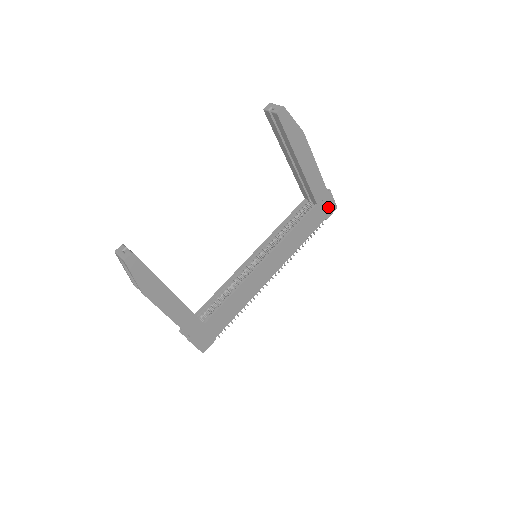
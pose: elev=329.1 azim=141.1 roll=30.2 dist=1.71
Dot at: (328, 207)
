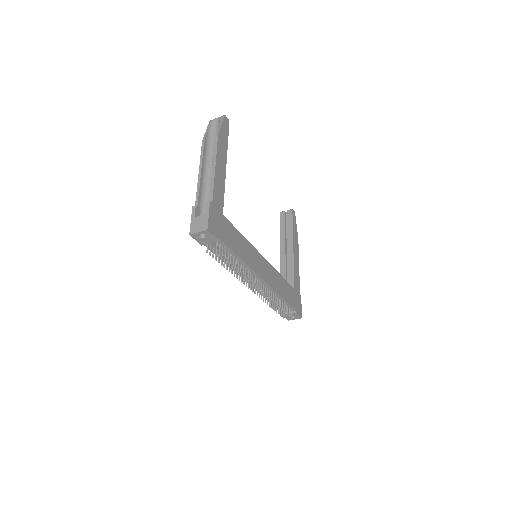
Dot at: (298, 306)
